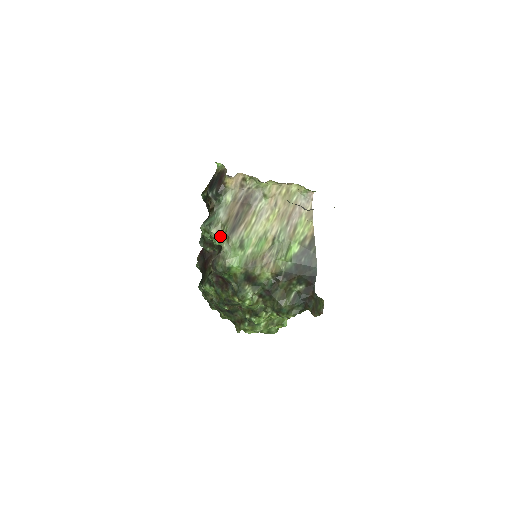
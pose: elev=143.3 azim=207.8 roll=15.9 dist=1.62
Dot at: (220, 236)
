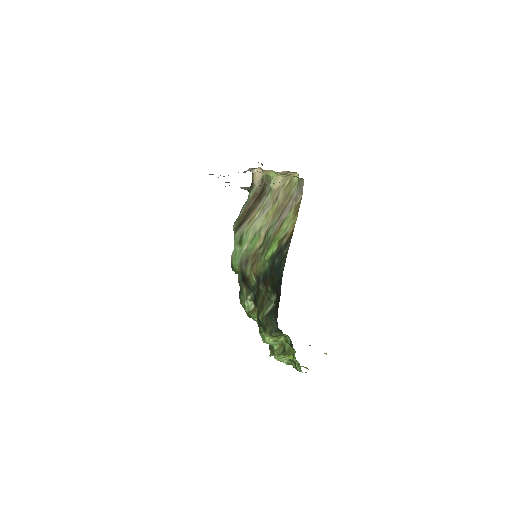
Dot at: occluded
